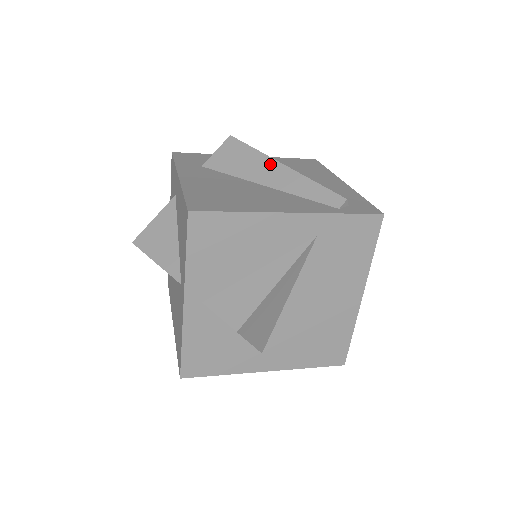
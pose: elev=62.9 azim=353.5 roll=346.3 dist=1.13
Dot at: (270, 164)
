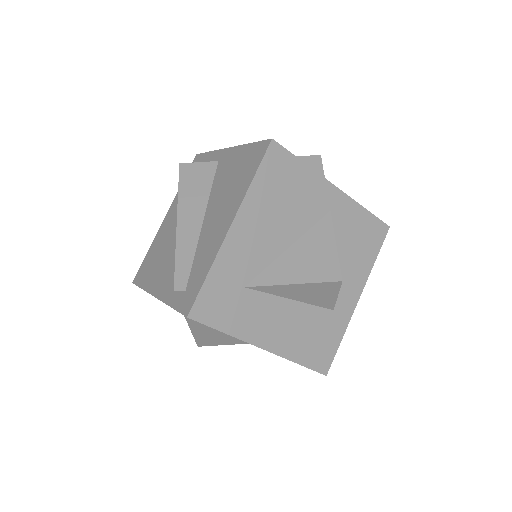
Dot at: occluded
